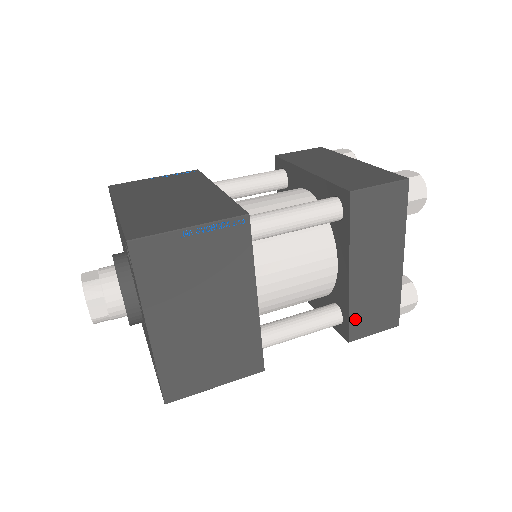
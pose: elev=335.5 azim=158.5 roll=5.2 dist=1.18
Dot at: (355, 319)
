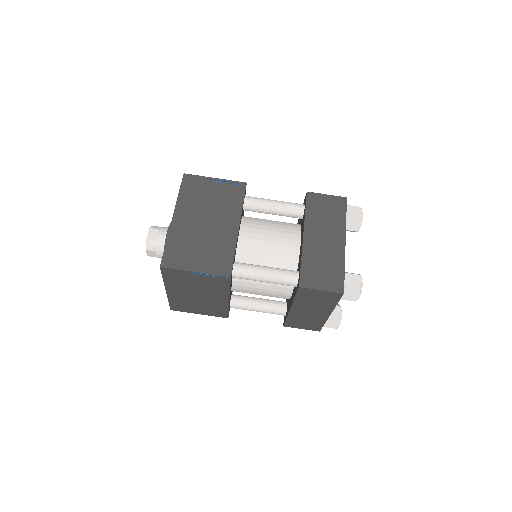
Dot at: (290, 321)
